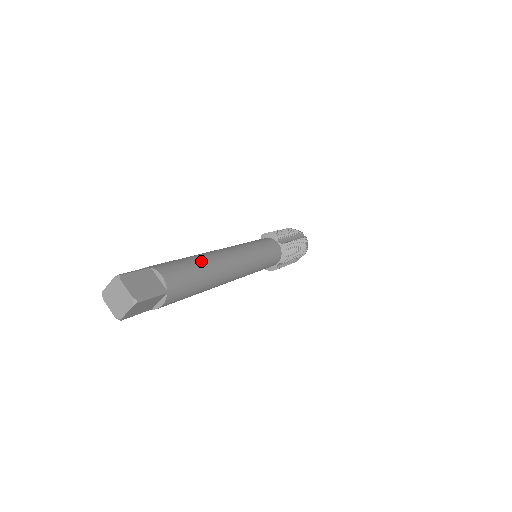
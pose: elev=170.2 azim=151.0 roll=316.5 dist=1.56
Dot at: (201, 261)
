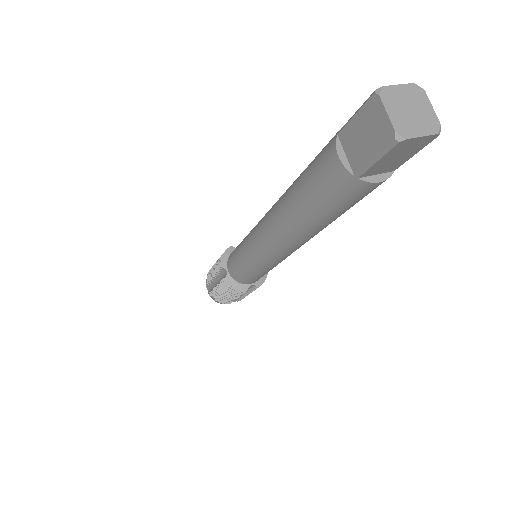
Dot at: occluded
